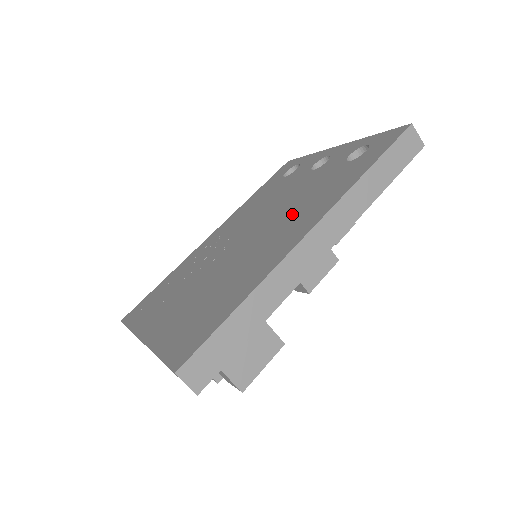
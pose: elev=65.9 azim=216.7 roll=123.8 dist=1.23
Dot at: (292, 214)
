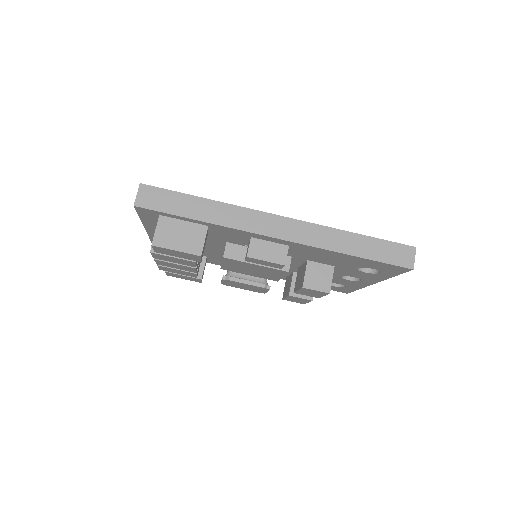
Dot at: occluded
